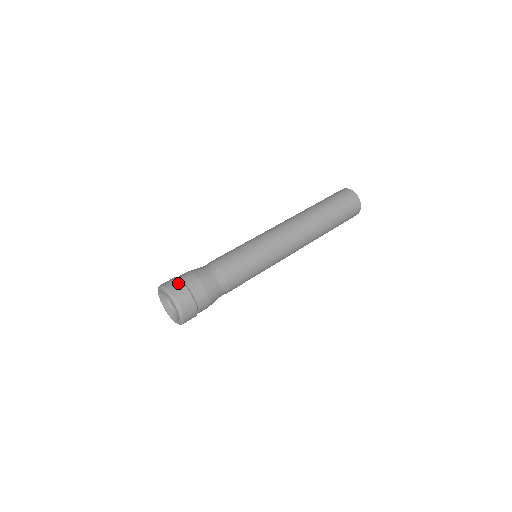
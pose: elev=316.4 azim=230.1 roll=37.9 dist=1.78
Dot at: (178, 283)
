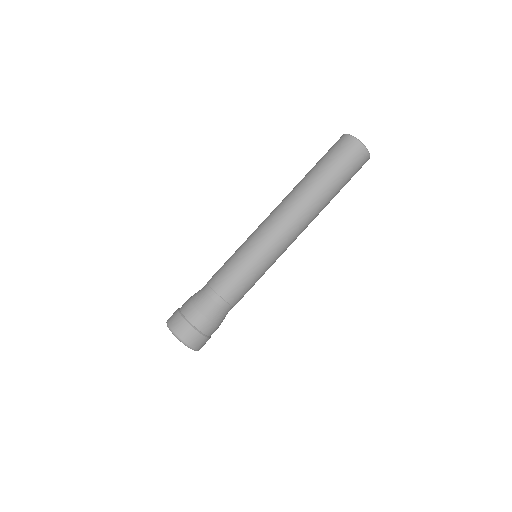
Dot at: (178, 318)
